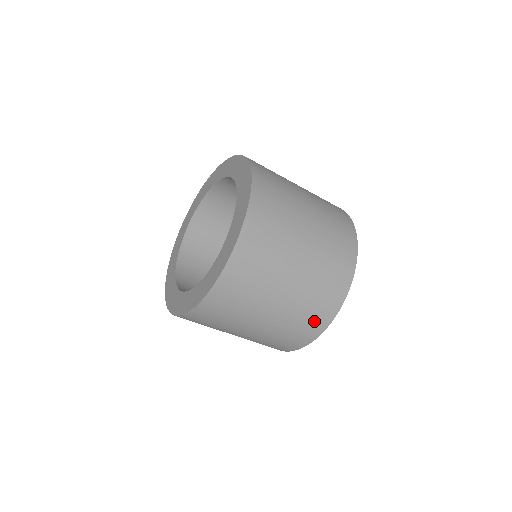
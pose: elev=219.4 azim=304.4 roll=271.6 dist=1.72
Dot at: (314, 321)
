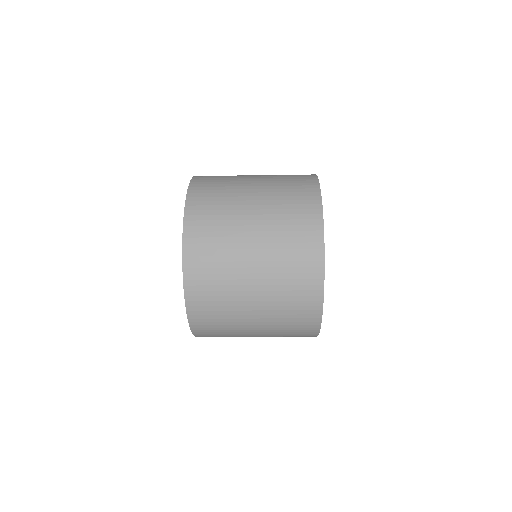
Dot at: (303, 322)
